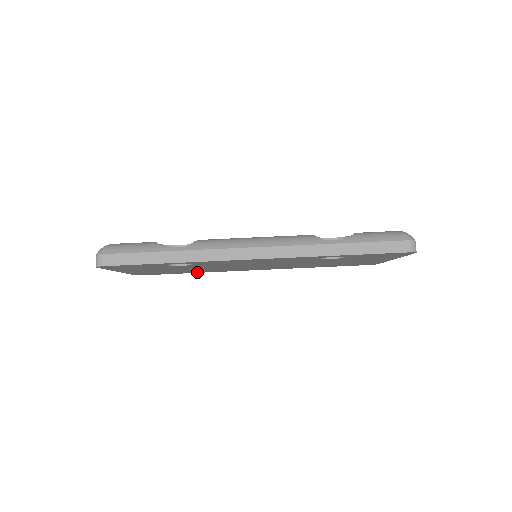
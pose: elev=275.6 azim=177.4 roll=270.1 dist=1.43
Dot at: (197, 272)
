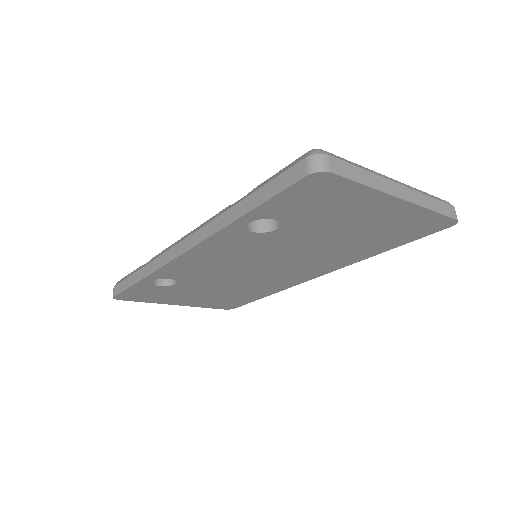
Dot at: (266, 294)
